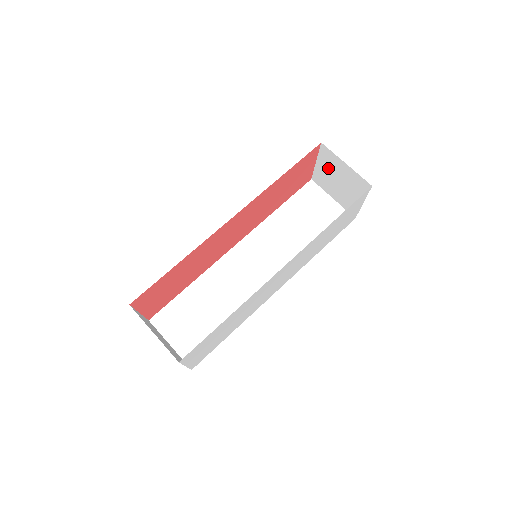
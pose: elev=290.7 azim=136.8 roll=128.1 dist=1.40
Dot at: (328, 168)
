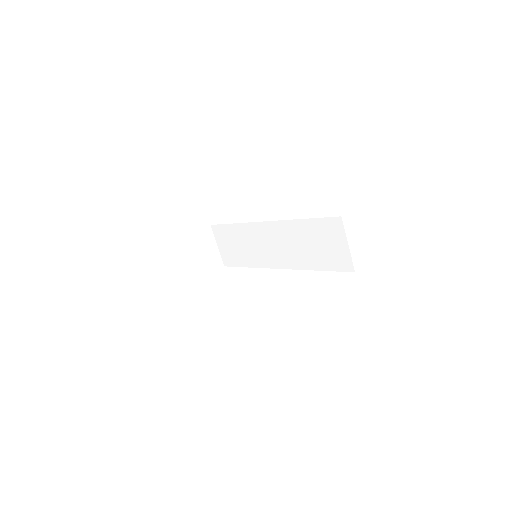
Dot at: occluded
